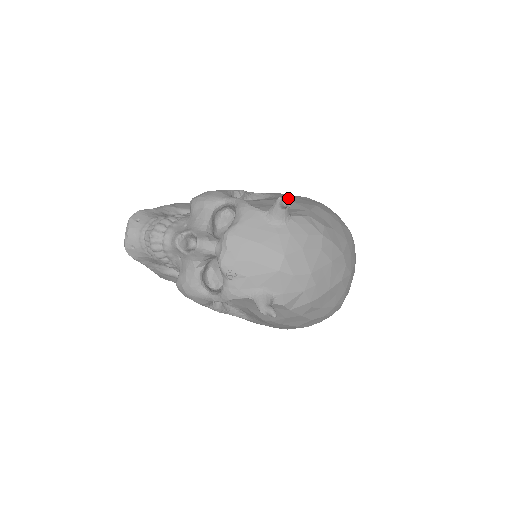
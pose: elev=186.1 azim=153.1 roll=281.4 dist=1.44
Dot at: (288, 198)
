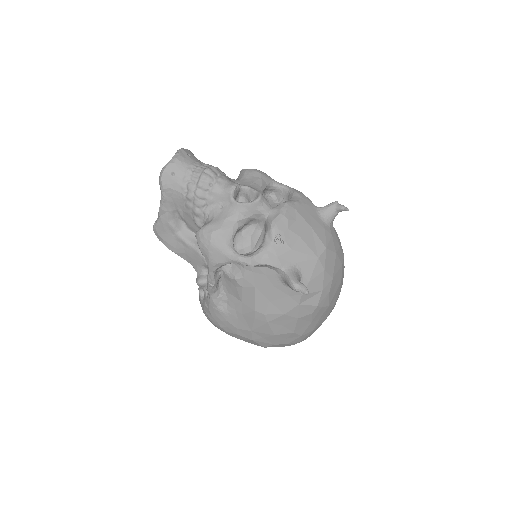
Dot at: occluded
